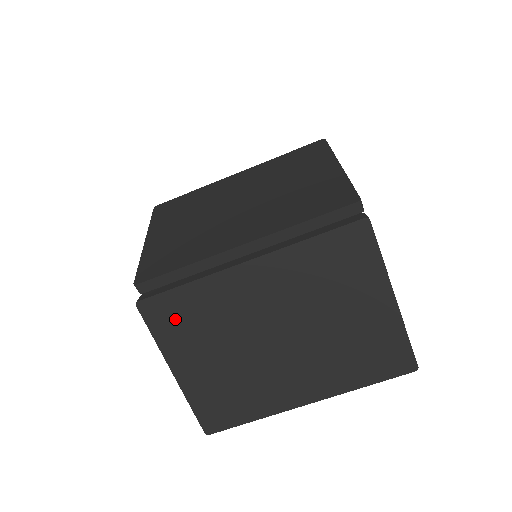
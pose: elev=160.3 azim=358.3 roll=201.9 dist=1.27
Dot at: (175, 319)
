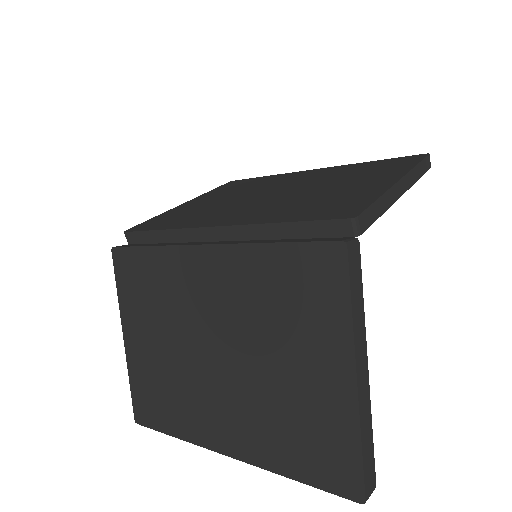
Dot at: (135, 280)
